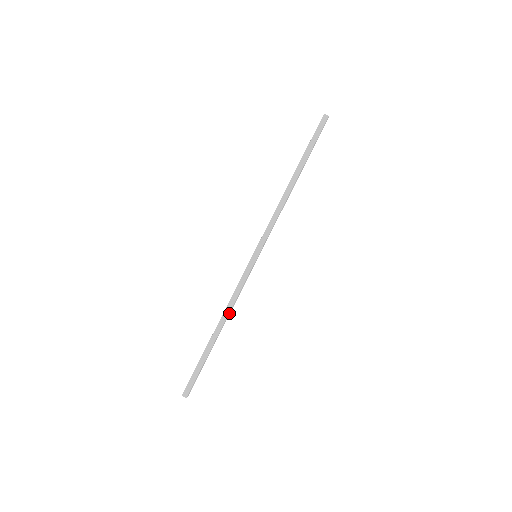
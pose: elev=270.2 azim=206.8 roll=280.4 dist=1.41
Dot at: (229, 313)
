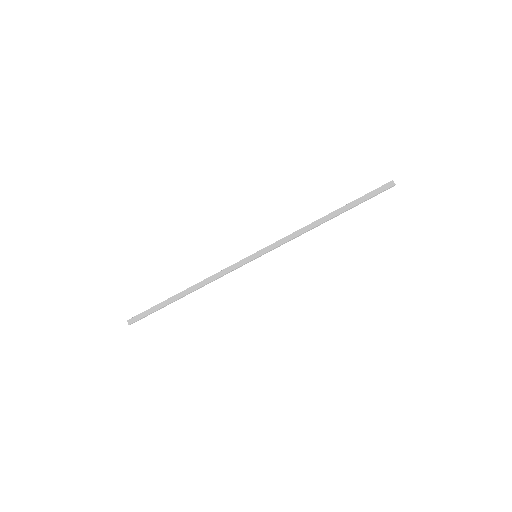
Dot at: (204, 285)
